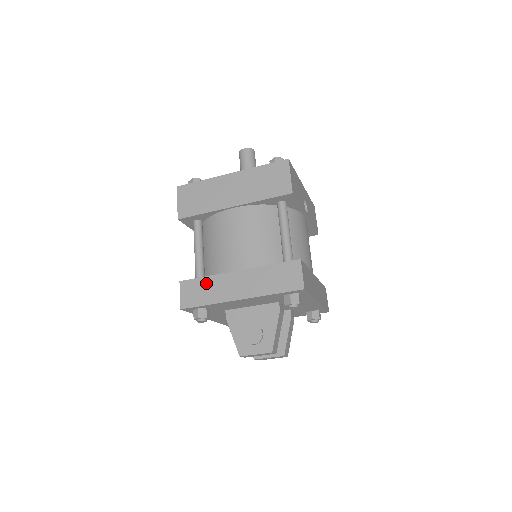
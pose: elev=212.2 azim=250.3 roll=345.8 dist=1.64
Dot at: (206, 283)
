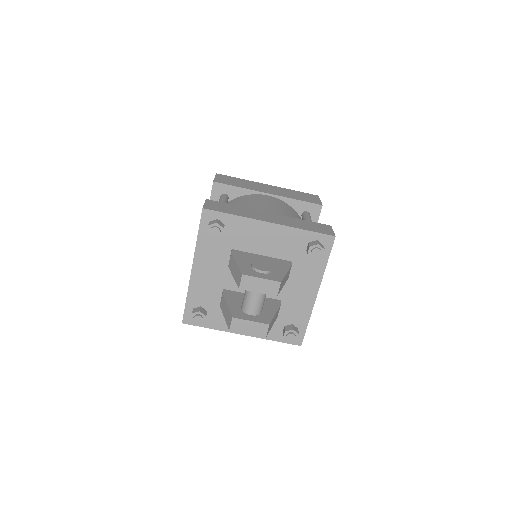
Dot at: (235, 207)
